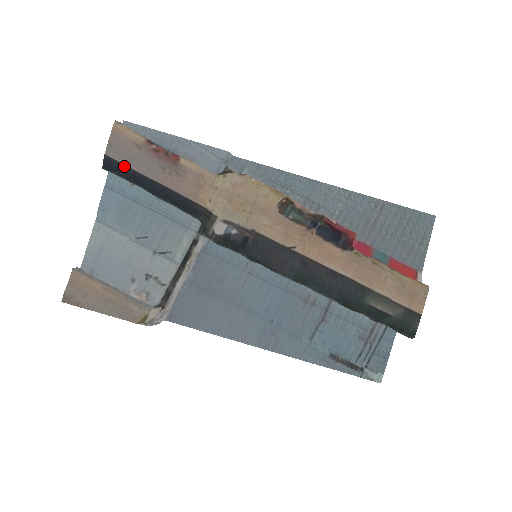
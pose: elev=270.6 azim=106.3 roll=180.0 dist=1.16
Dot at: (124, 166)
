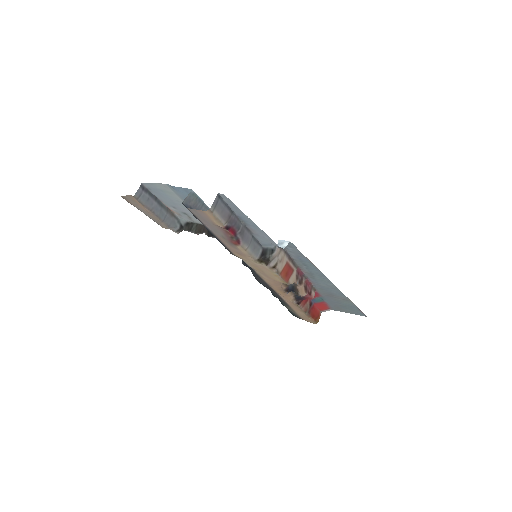
Dot at: occluded
